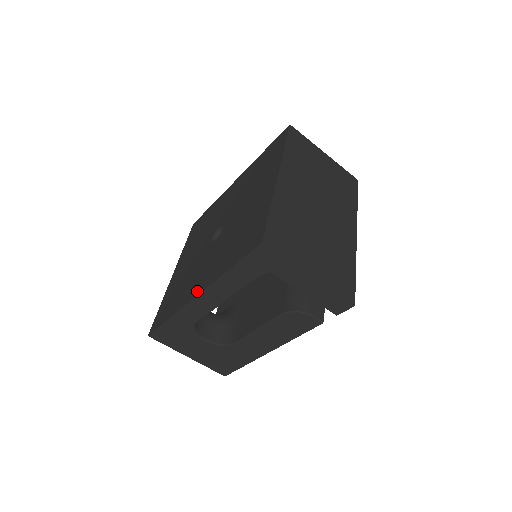
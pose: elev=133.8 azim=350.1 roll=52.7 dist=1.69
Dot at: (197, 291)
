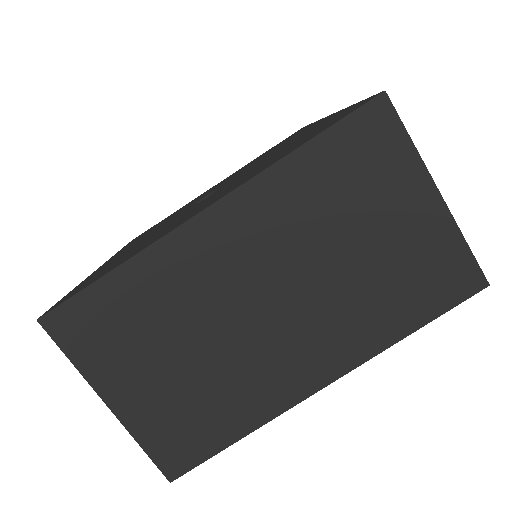
Dot at: (108, 261)
